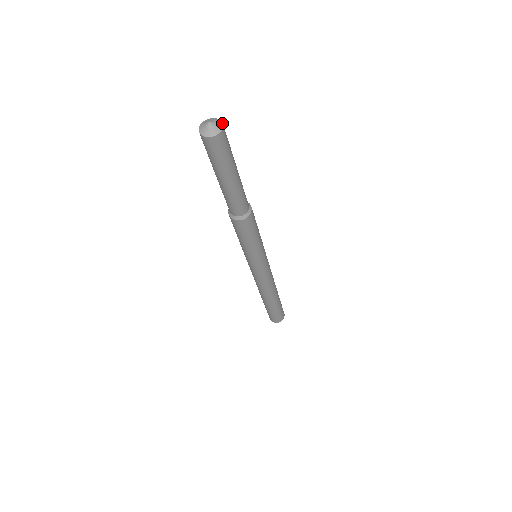
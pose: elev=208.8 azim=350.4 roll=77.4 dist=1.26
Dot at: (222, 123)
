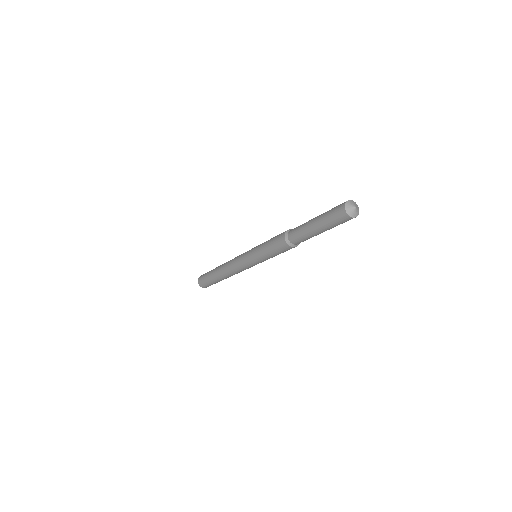
Dot at: occluded
